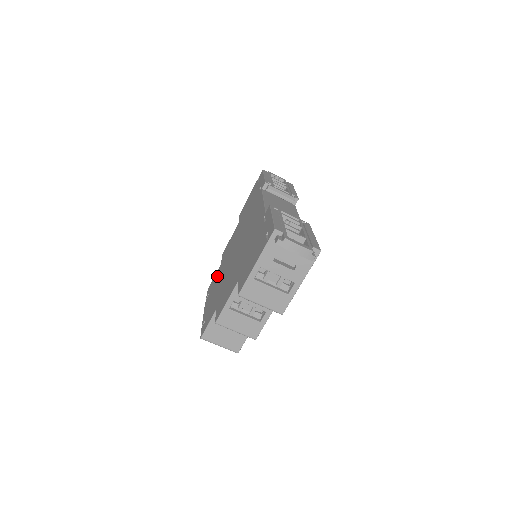
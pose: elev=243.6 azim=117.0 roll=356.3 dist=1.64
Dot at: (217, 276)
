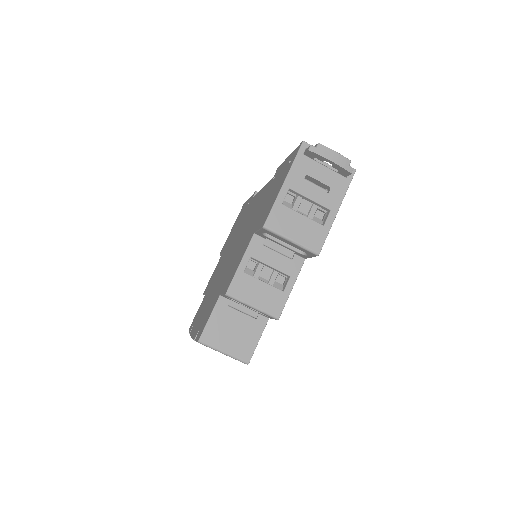
Dot at: (204, 301)
